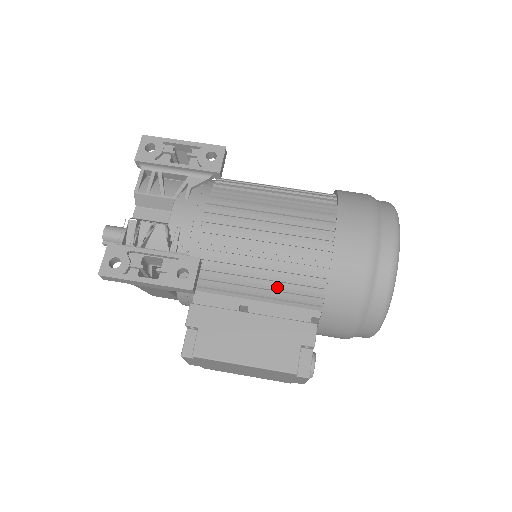
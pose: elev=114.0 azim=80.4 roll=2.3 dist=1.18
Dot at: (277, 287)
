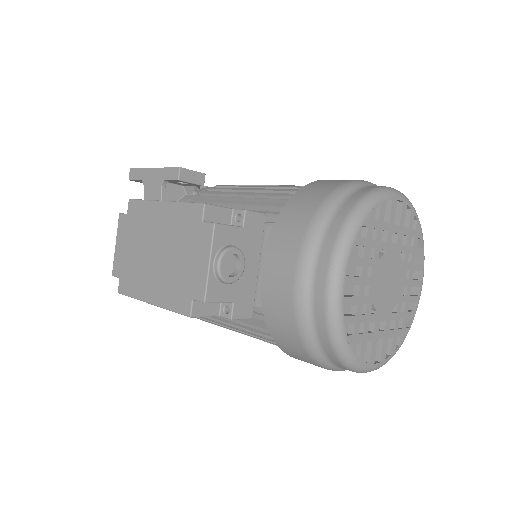
Dot at: occluded
